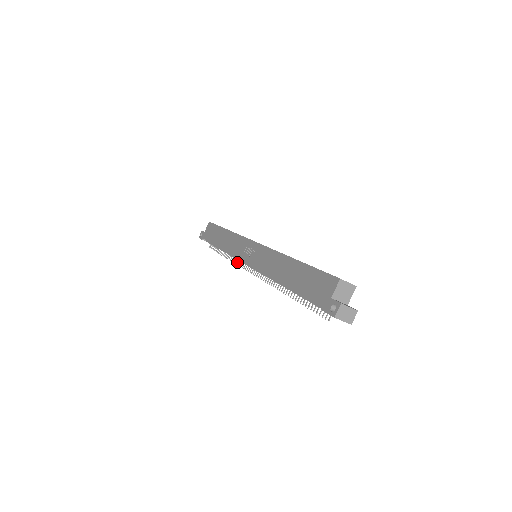
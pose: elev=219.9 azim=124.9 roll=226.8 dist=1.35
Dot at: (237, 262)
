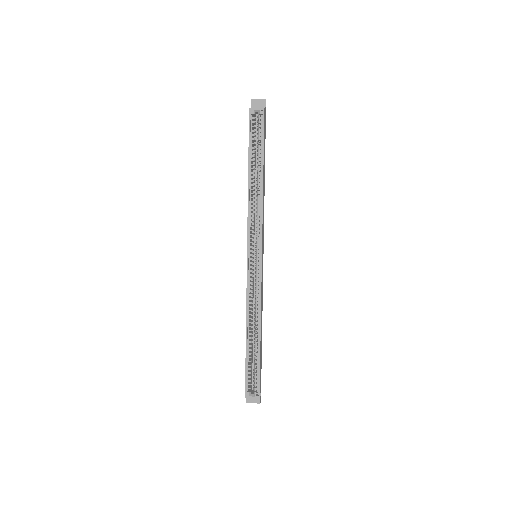
Dot at: occluded
